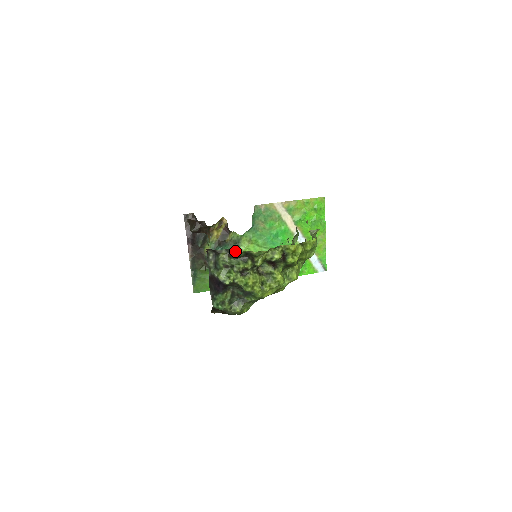
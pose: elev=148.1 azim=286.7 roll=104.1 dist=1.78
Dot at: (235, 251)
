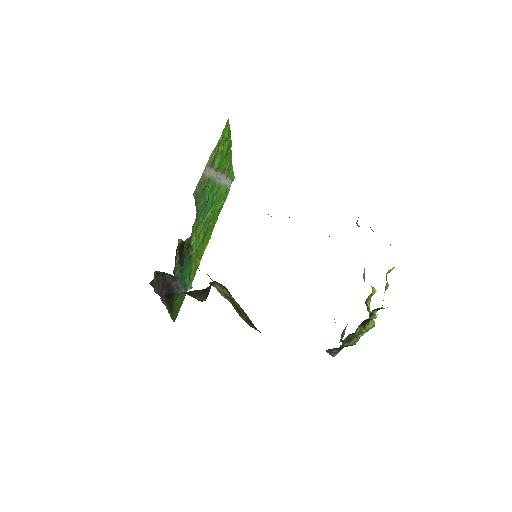
Dot at: occluded
